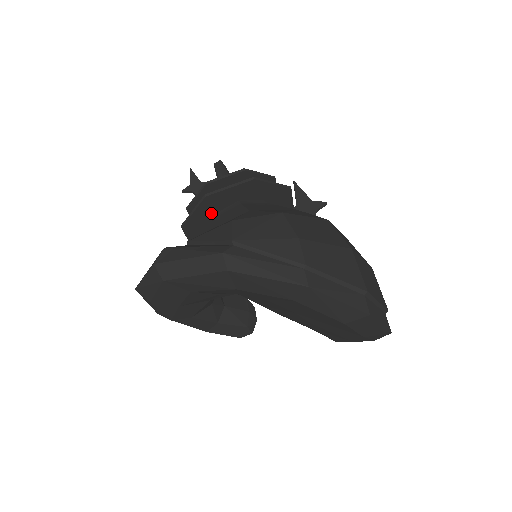
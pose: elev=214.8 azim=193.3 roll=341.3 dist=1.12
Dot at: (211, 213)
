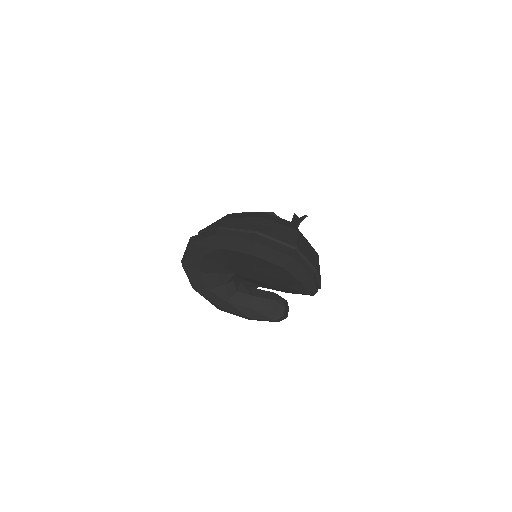
Dot at: occluded
